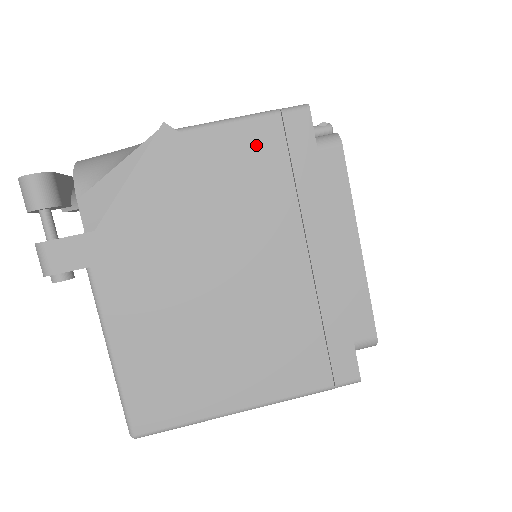
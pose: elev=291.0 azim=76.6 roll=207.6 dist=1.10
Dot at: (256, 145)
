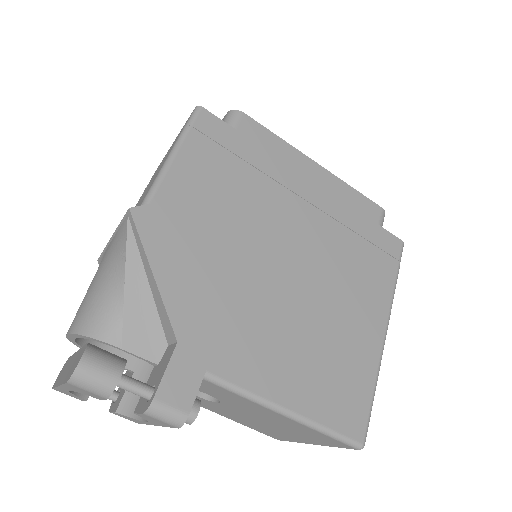
Dot at: (202, 162)
